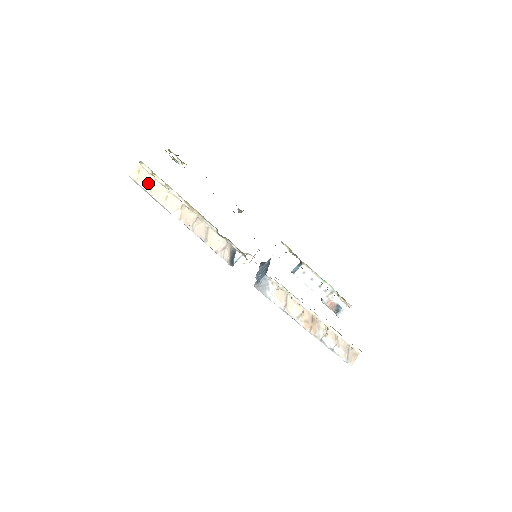
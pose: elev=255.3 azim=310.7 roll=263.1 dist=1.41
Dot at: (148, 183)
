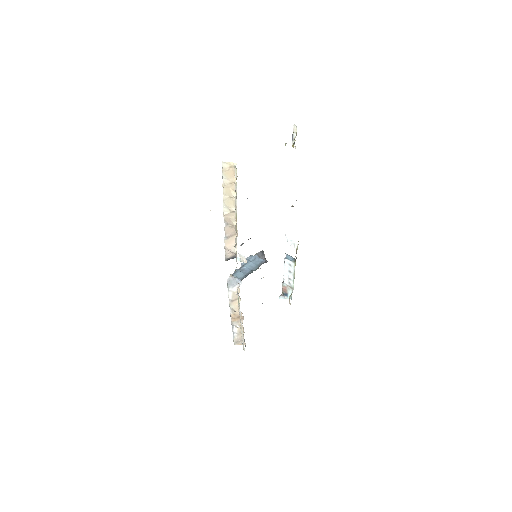
Dot at: (229, 178)
